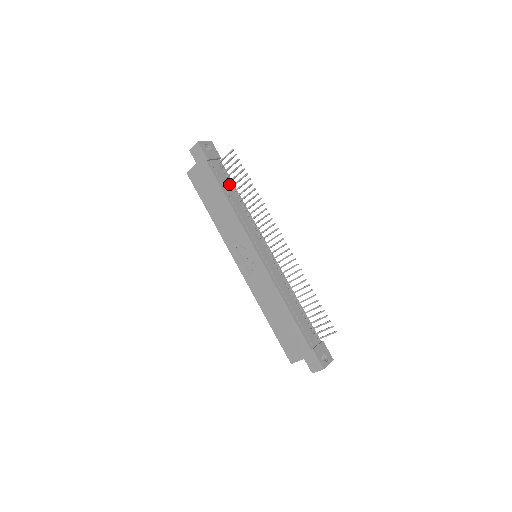
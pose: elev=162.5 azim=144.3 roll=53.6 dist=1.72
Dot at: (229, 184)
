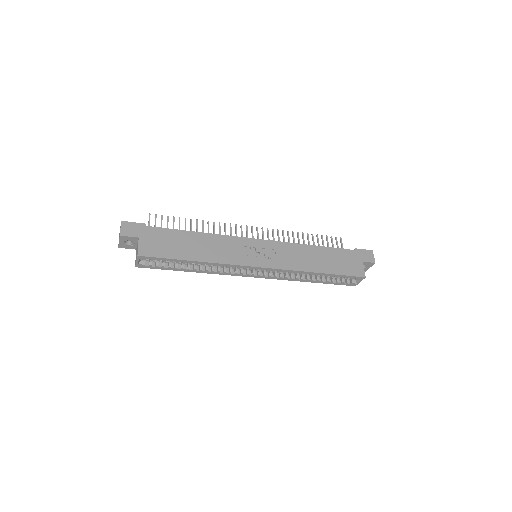
Dot at: occluded
